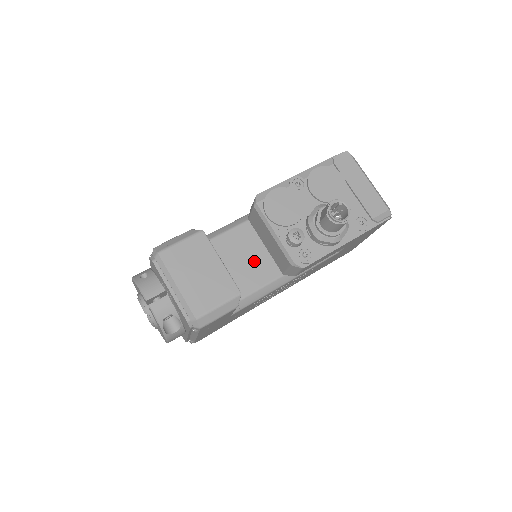
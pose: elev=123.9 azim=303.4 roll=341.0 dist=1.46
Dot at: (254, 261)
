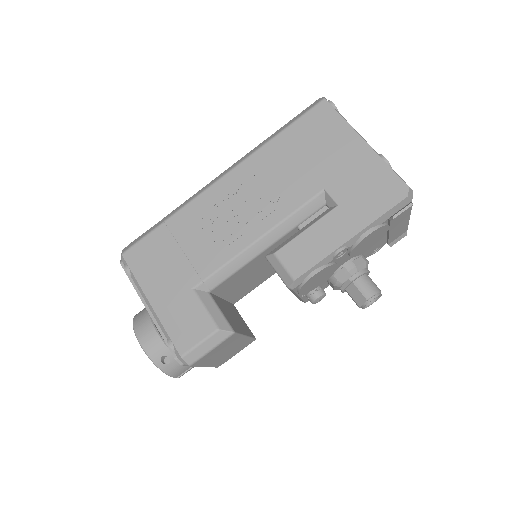
Dot at: (258, 275)
